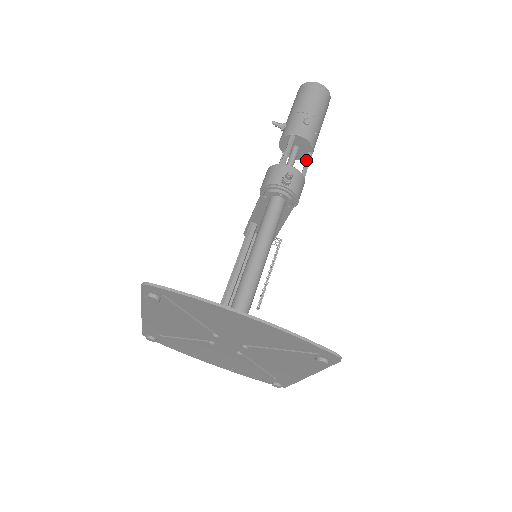
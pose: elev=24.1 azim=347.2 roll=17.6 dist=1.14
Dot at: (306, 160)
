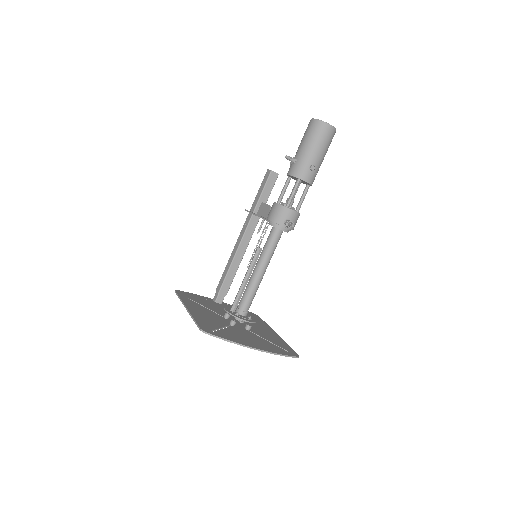
Dot at: (304, 192)
